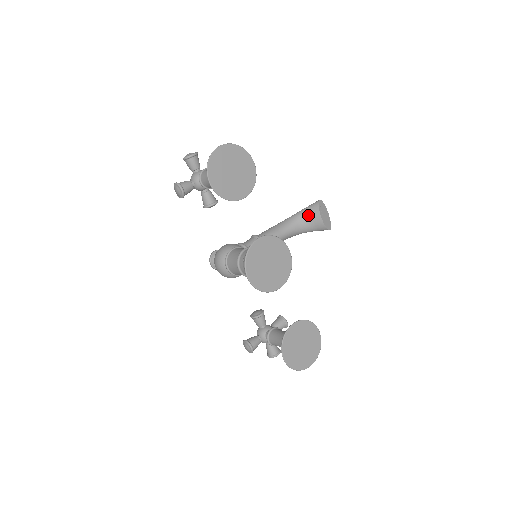
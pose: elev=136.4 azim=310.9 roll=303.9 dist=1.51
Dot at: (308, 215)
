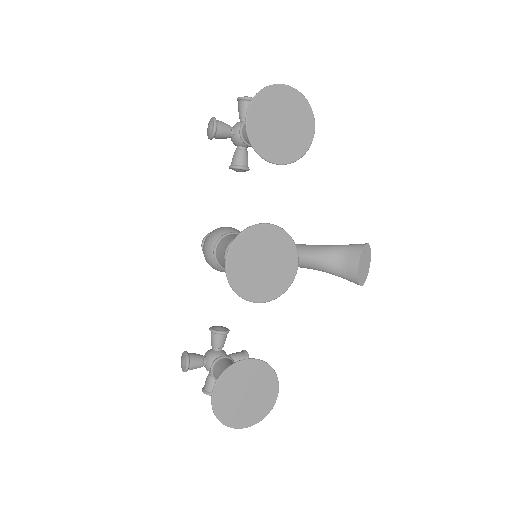
Dot at: (345, 253)
